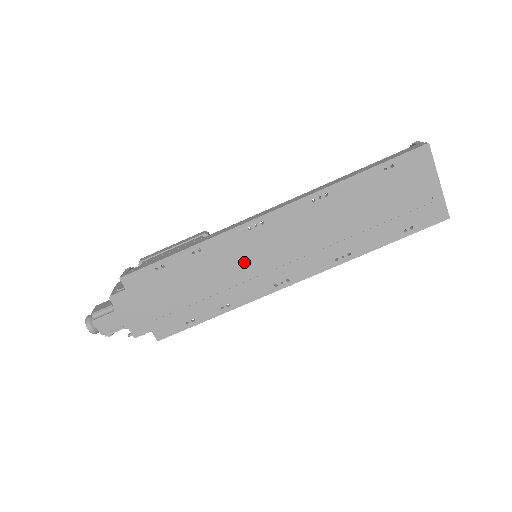
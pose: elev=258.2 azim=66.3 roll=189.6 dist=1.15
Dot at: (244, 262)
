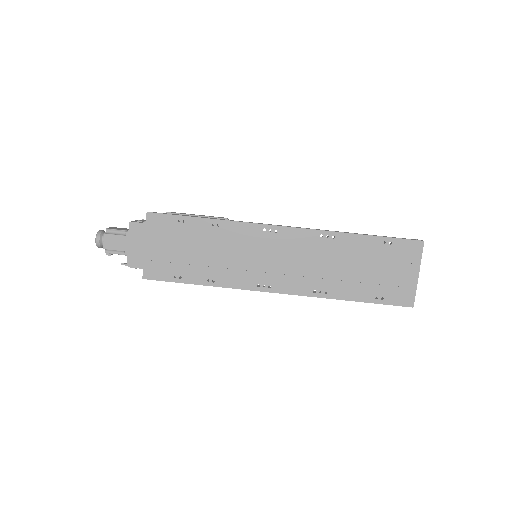
Dot at: (246, 253)
